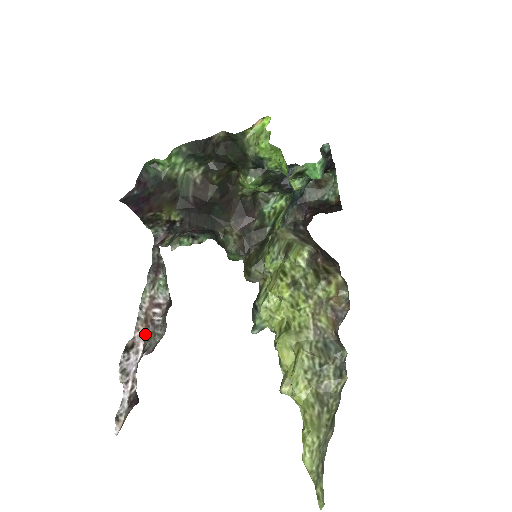
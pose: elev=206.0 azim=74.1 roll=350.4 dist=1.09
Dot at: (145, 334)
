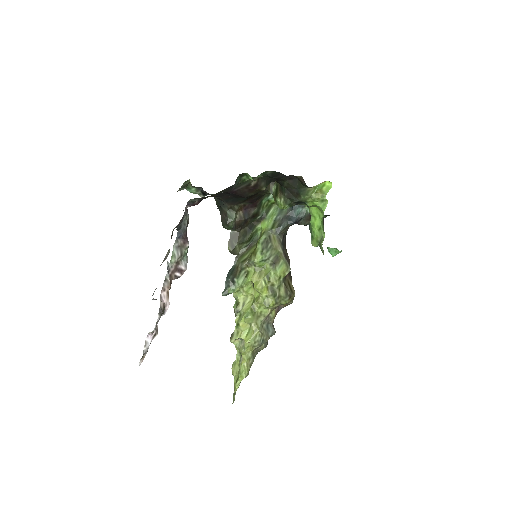
Dot at: (168, 294)
